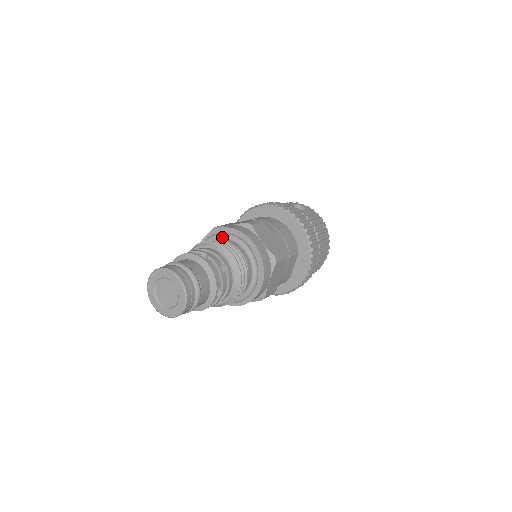
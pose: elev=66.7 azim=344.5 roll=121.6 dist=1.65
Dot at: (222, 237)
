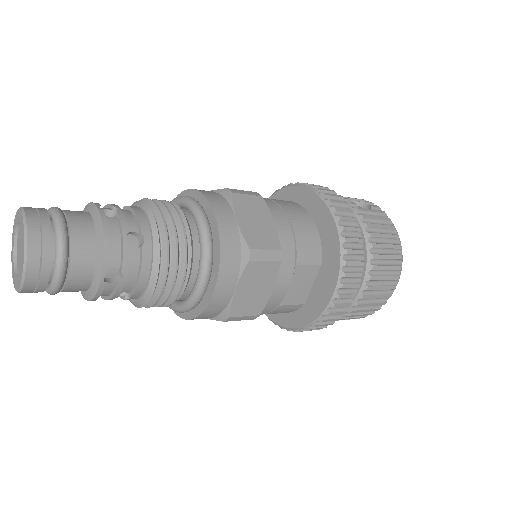
Dot at: (179, 201)
